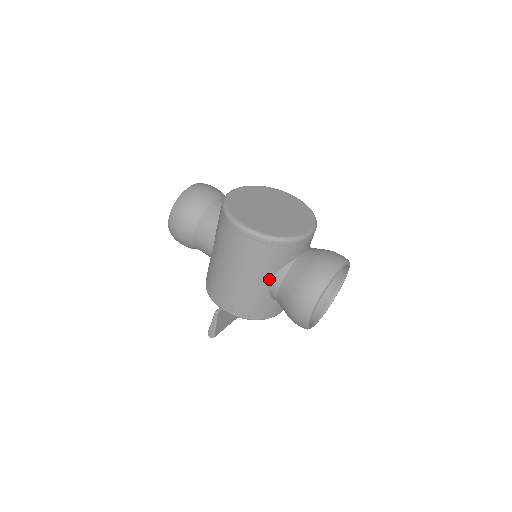
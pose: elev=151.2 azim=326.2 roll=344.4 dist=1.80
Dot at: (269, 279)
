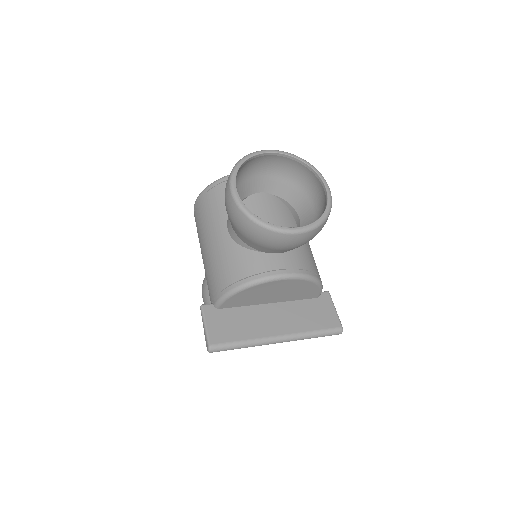
Dot at: (225, 225)
